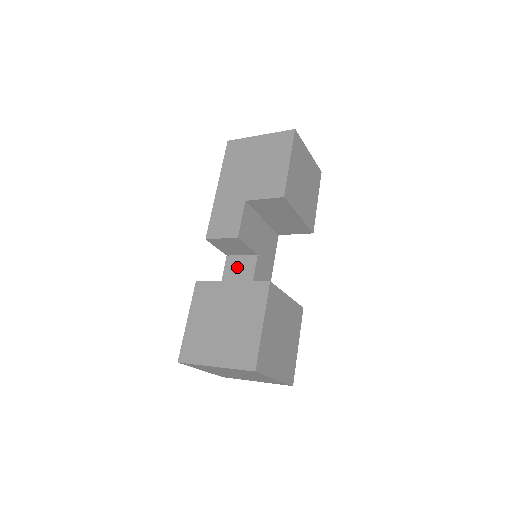
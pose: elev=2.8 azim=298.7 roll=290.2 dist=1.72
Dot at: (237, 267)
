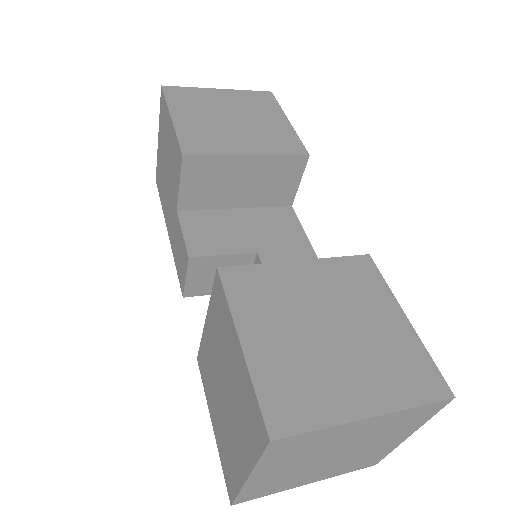
Dot at: occluded
